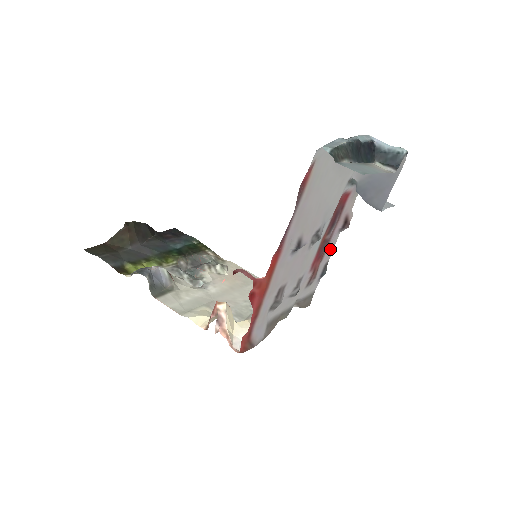
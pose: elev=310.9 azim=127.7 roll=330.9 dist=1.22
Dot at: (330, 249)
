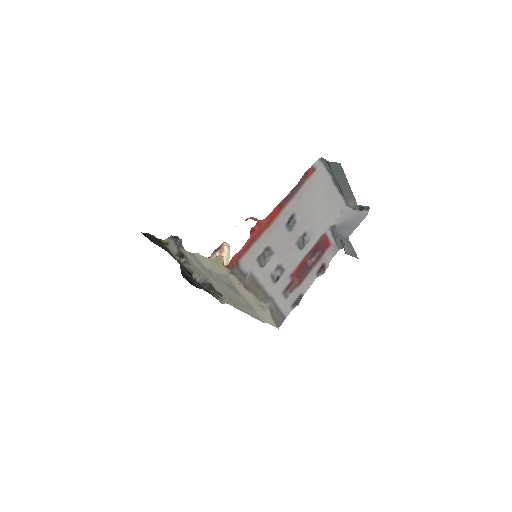
Dot at: (307, 284)
